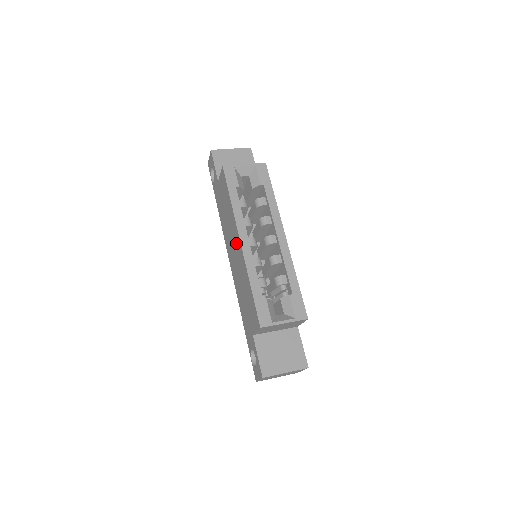
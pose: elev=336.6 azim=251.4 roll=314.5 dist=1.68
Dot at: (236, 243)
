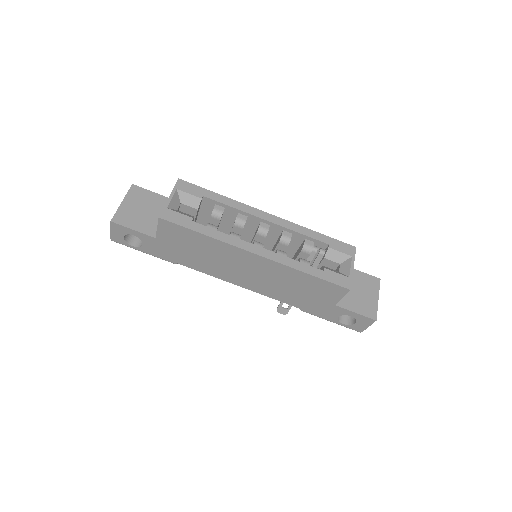
Dot at: (247, 261)
